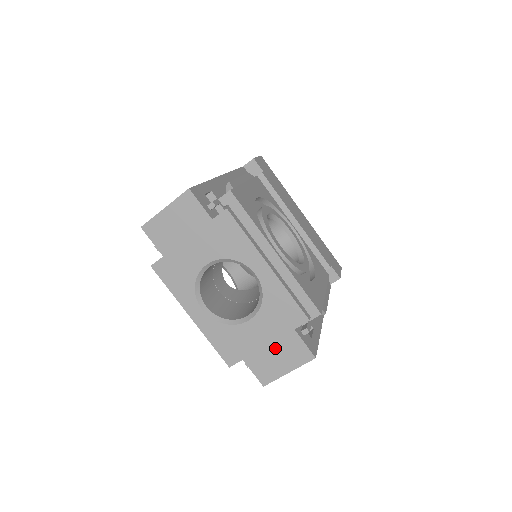
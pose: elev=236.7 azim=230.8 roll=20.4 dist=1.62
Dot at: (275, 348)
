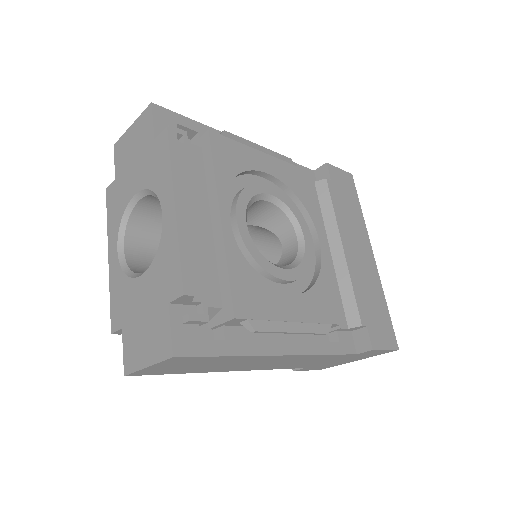
Dot at: (147, 324)
